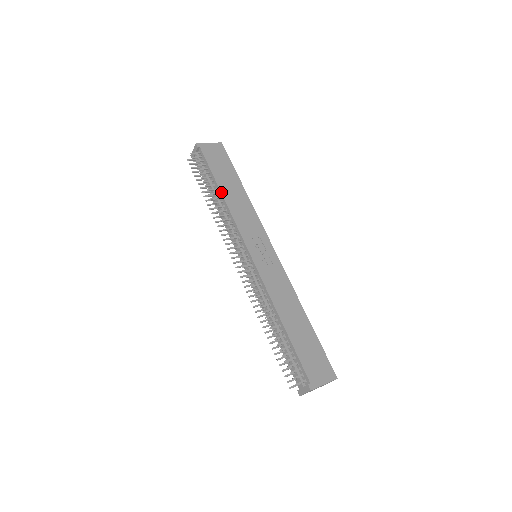
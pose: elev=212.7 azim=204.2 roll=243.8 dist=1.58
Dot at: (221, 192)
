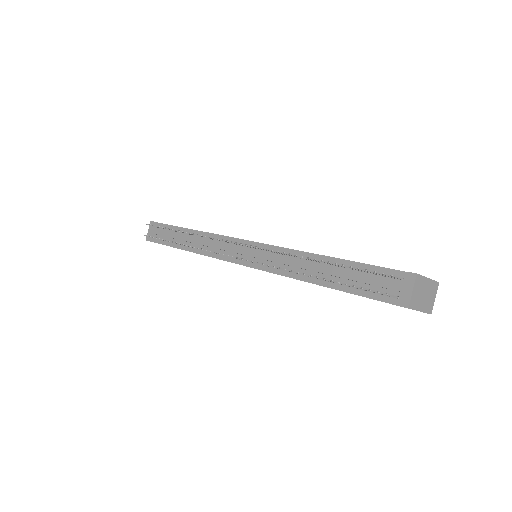
Dot at: (192, 229)
